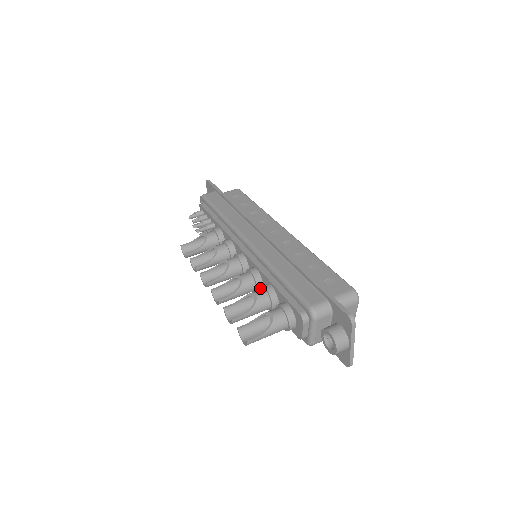
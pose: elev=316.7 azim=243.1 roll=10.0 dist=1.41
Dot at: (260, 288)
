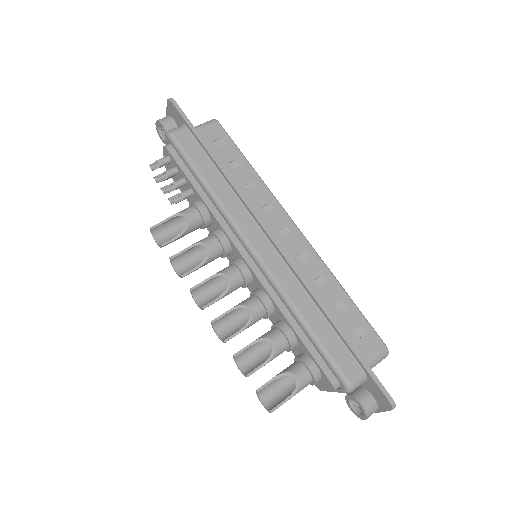
Dot at: (274, 325)
